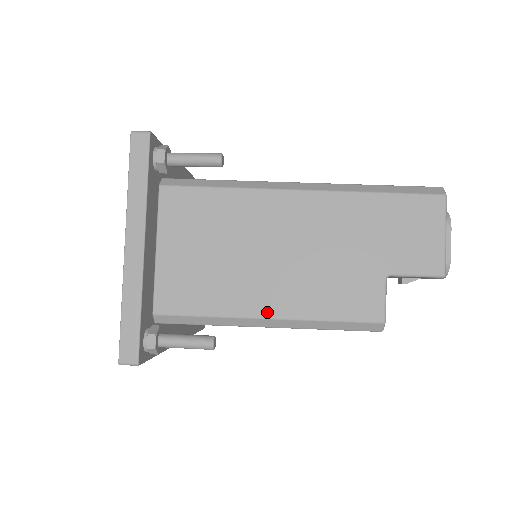
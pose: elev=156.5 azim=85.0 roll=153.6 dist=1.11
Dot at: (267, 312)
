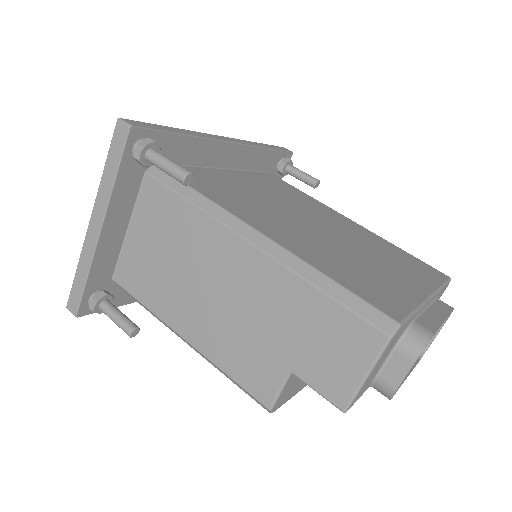
Dot at: (185, 333)
